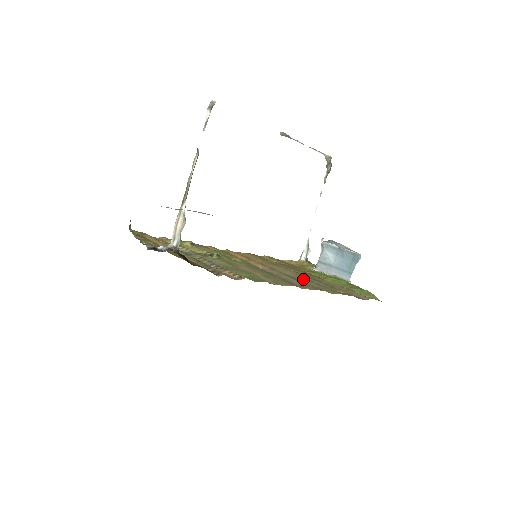
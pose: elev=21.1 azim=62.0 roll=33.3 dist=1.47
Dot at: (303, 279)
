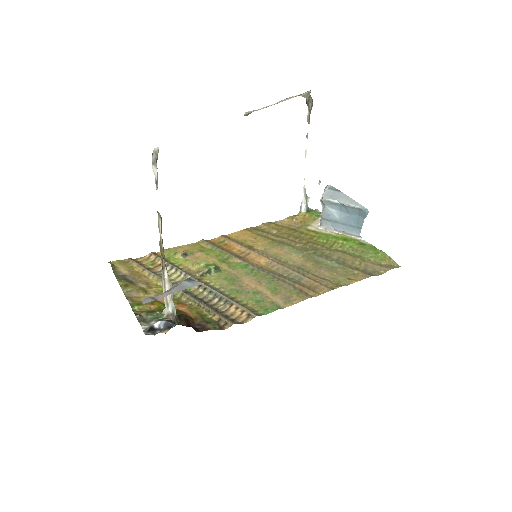
Dot at: (312, 266)
